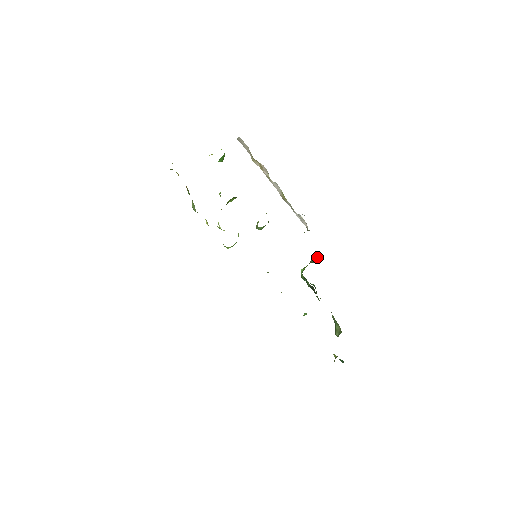
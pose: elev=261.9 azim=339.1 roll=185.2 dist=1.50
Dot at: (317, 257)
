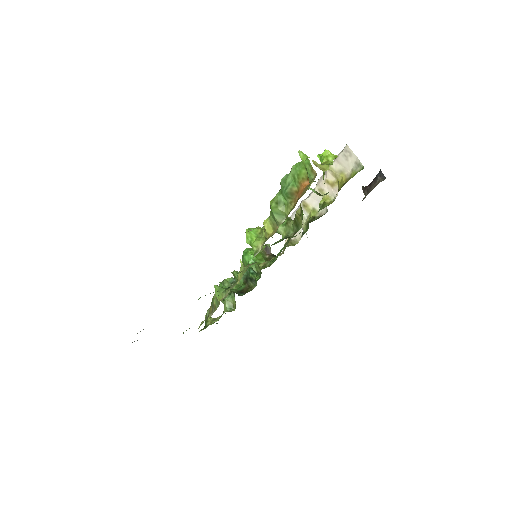
Dot at: (270, 253)
